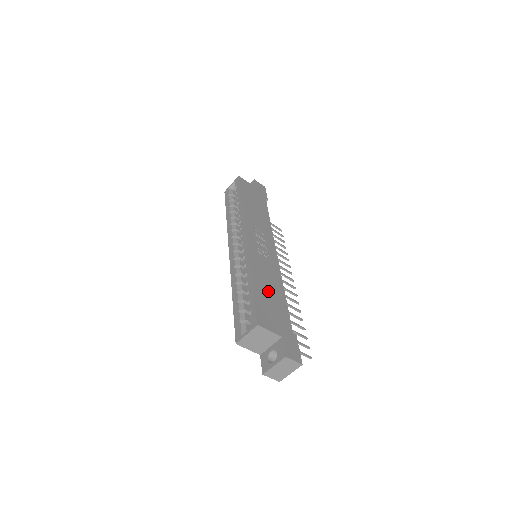
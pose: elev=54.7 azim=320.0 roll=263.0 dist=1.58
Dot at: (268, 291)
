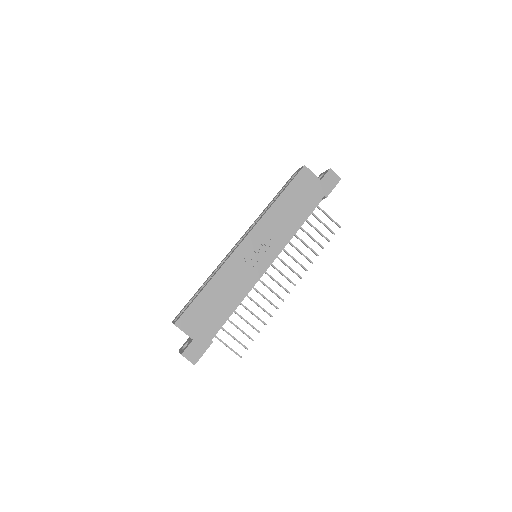
Dot at: (216, 299)
